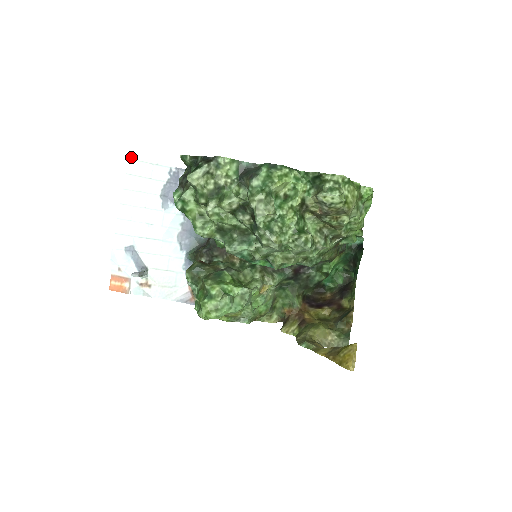
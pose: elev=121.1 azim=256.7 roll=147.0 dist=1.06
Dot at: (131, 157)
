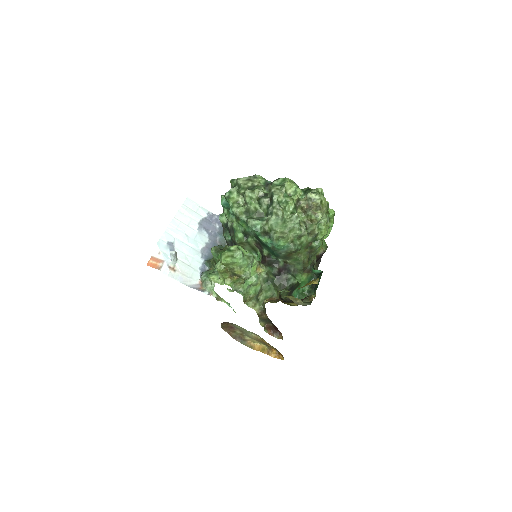
Dot at: (188, 197)
